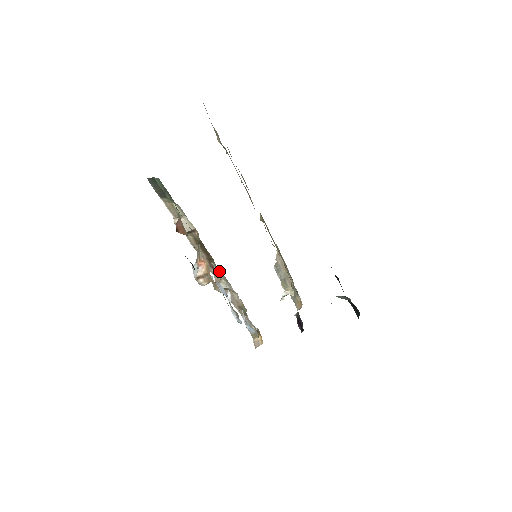
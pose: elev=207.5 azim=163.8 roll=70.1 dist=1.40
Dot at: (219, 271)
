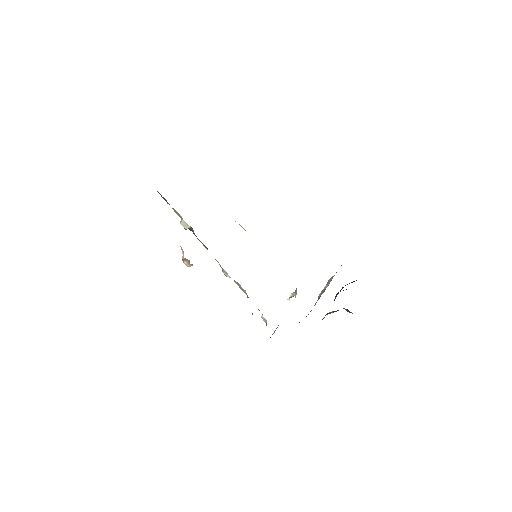
Dot at: occluded
